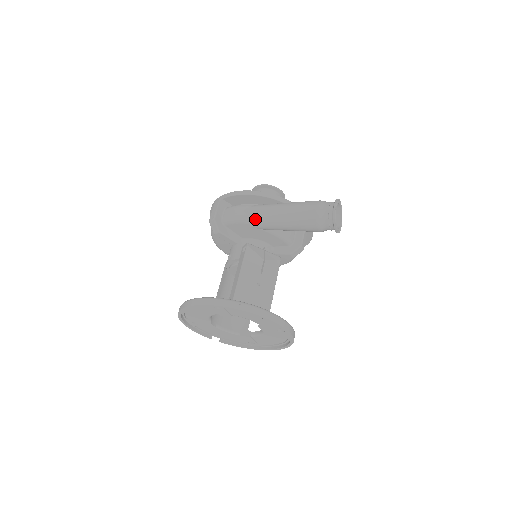
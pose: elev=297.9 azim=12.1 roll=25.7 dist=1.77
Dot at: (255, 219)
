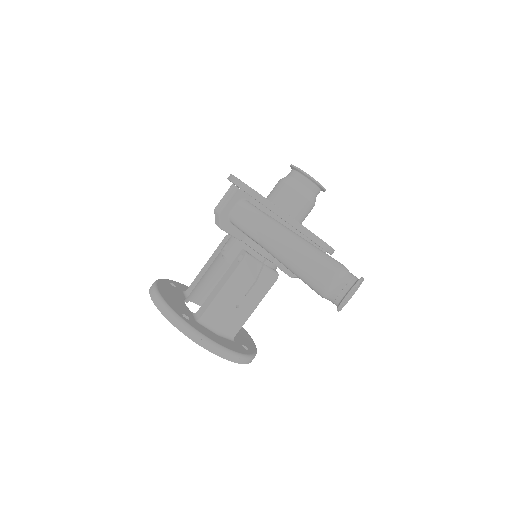
Dot at: (262, 242)
